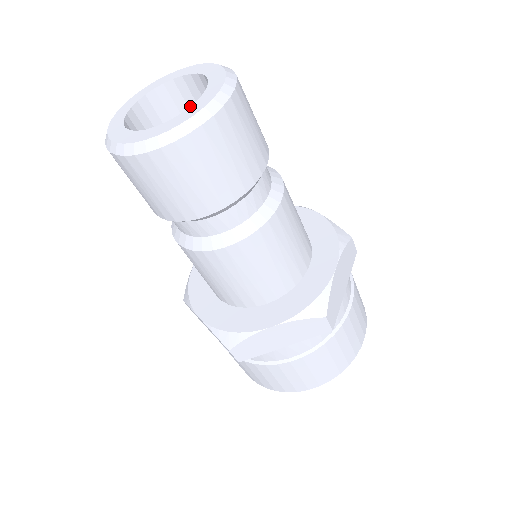
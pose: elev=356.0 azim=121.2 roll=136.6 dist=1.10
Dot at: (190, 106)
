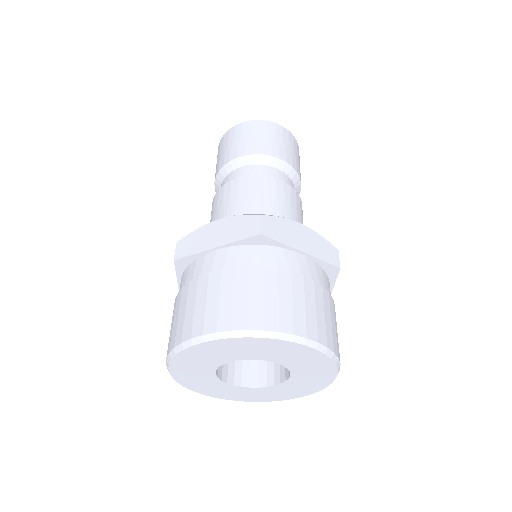
Dot at: occluded
